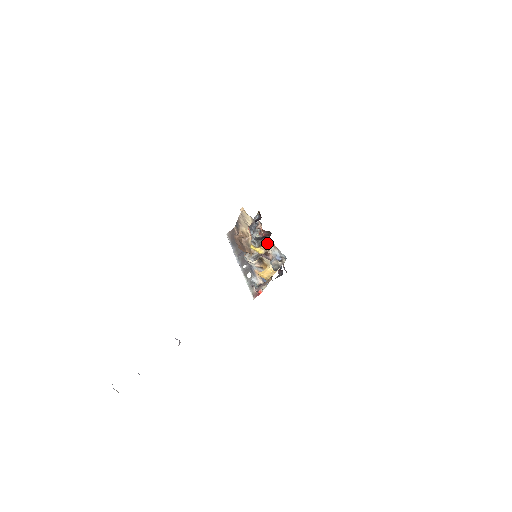
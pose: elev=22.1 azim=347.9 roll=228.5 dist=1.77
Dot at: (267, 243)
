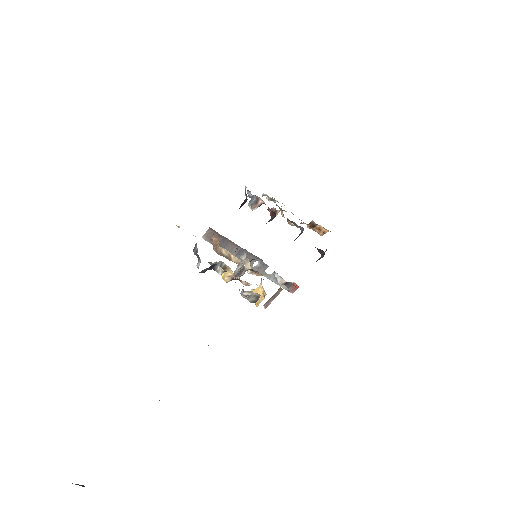
Dot at: (223, 271)
